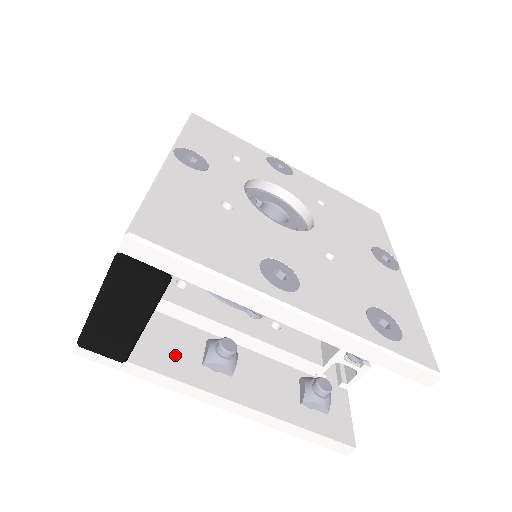
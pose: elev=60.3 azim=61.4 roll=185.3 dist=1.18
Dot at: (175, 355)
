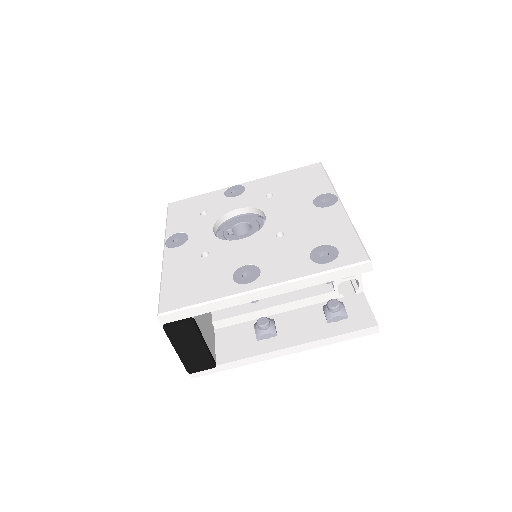
Dot at: (242, 345)
